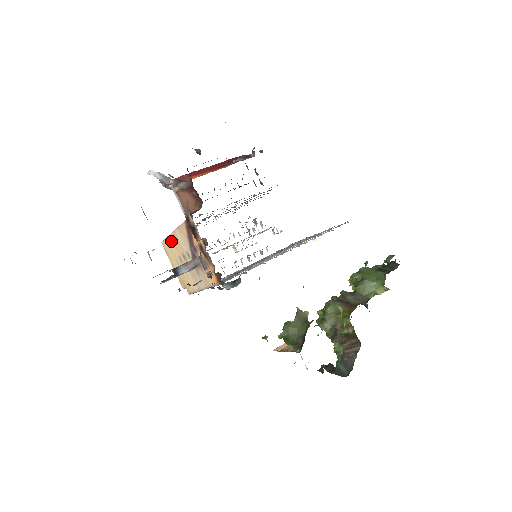
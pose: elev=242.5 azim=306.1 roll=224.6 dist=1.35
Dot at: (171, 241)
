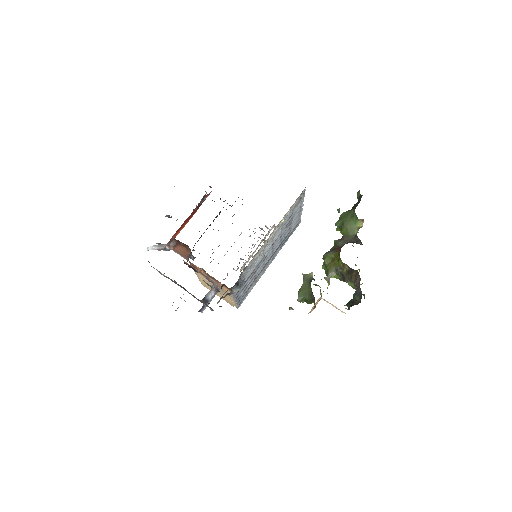
Dot at: (201, 280)
